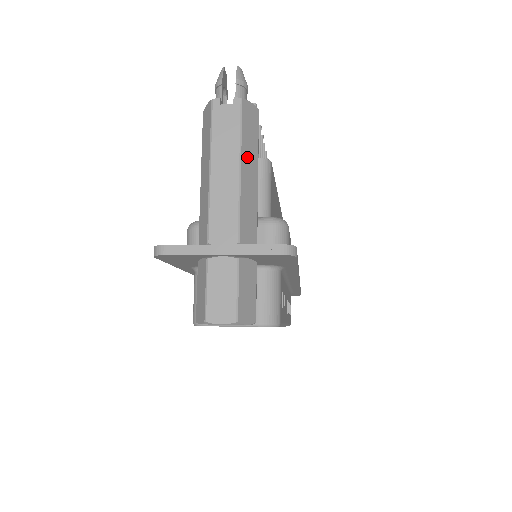
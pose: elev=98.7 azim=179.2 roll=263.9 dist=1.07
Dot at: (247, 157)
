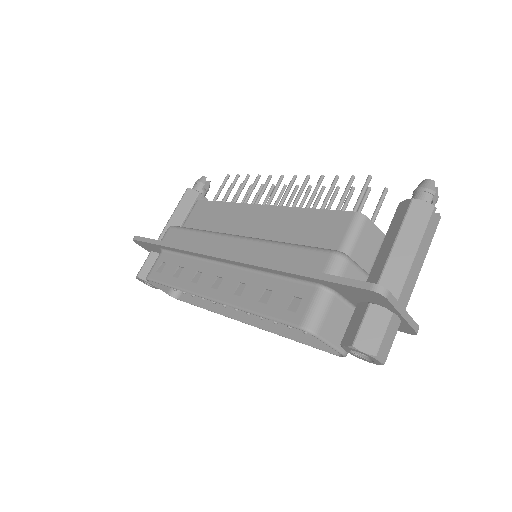
Dot at: occluded
